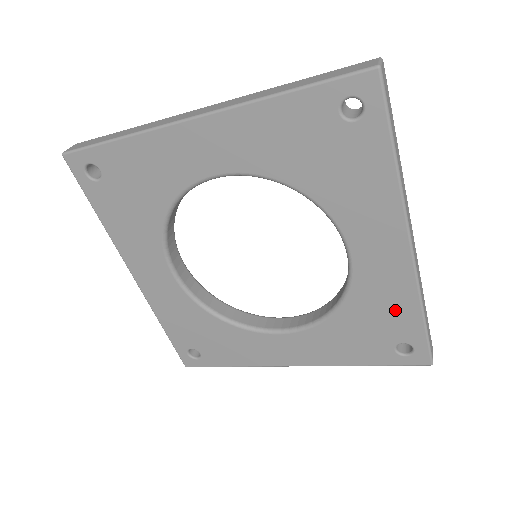
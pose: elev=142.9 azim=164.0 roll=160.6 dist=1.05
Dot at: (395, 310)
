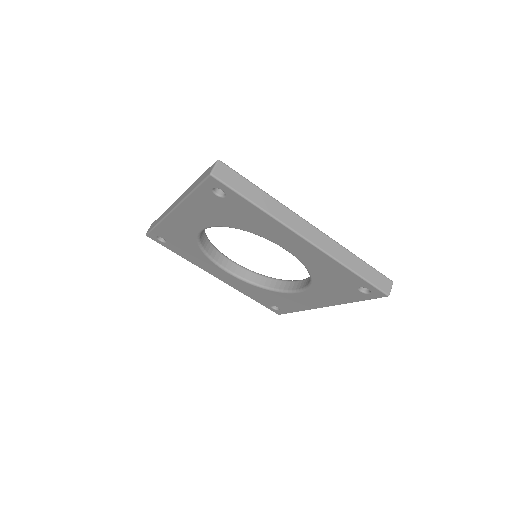
Dot at: (290, 305)
